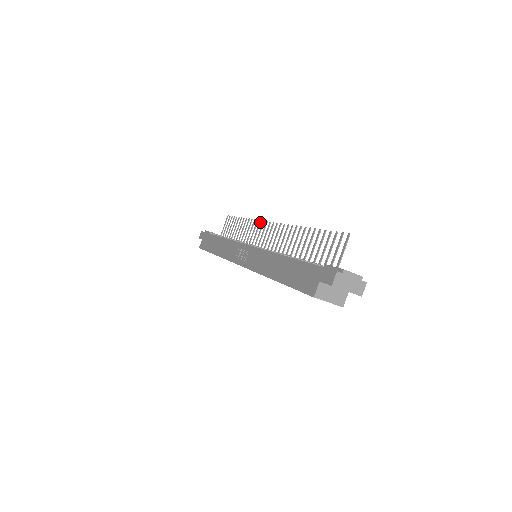
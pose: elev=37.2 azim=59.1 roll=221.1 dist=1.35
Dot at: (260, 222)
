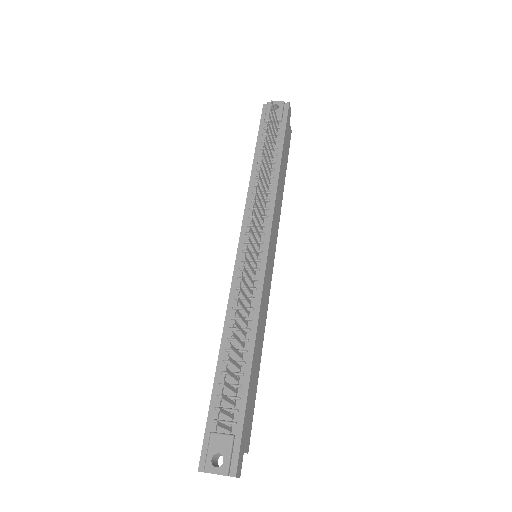
Dot at: occluded
